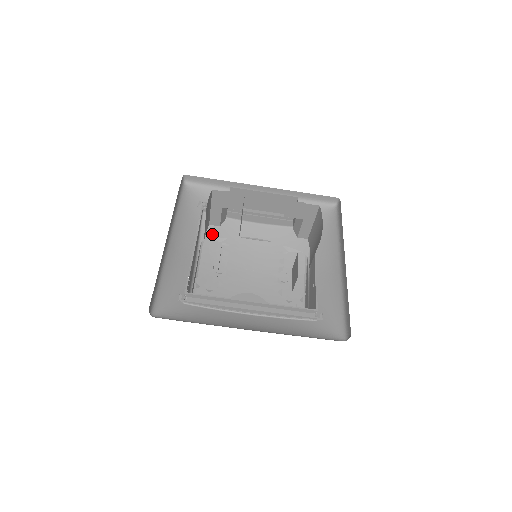
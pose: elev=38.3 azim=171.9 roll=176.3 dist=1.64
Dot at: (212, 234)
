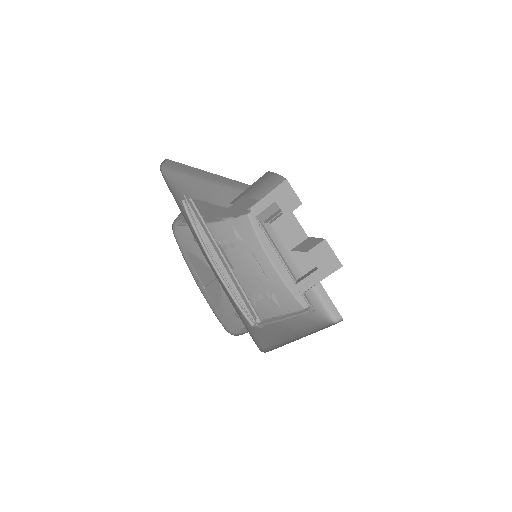
Dot at: (237, 229)
